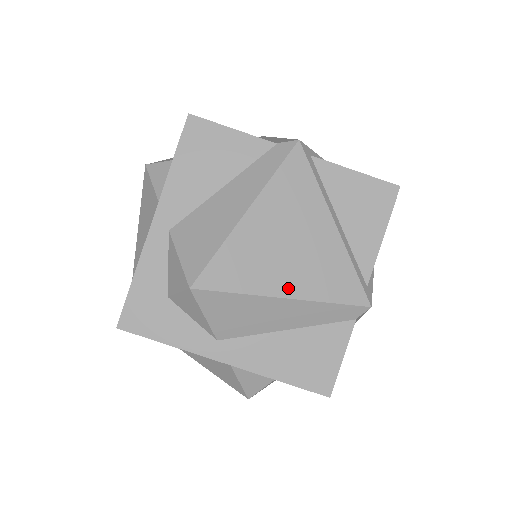
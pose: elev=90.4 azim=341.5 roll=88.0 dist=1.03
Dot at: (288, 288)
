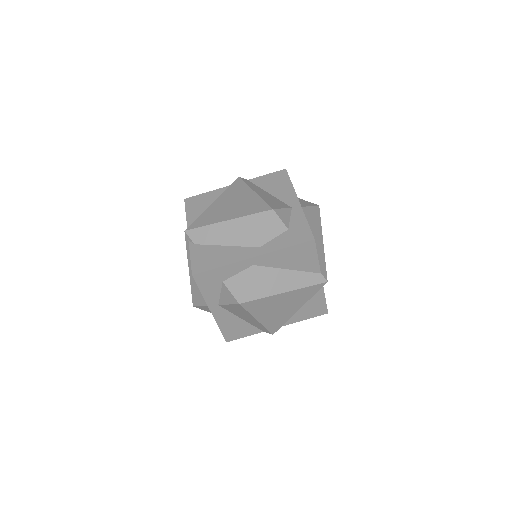
Dot at: (262, 319)
